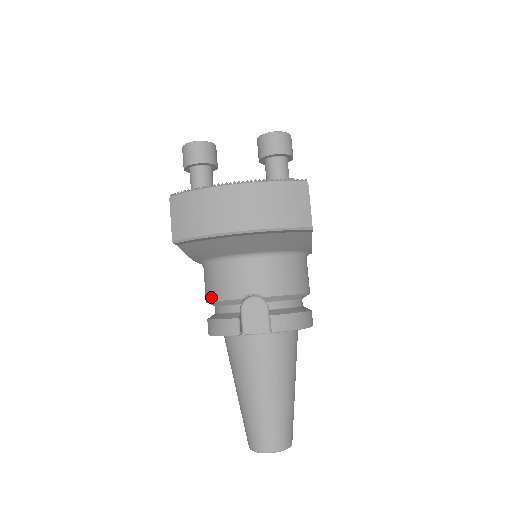
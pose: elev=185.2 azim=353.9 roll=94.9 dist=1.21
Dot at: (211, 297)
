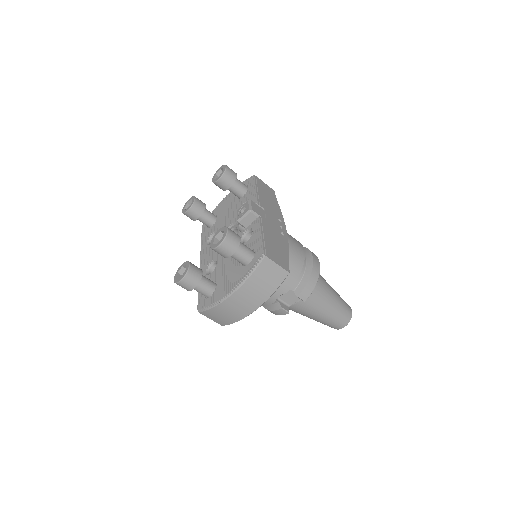
Dot at: occluded
